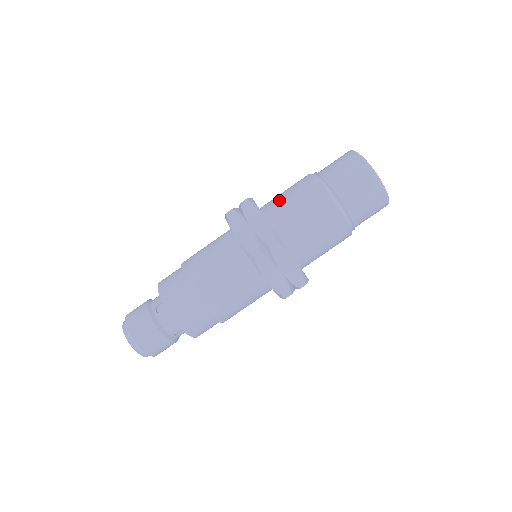
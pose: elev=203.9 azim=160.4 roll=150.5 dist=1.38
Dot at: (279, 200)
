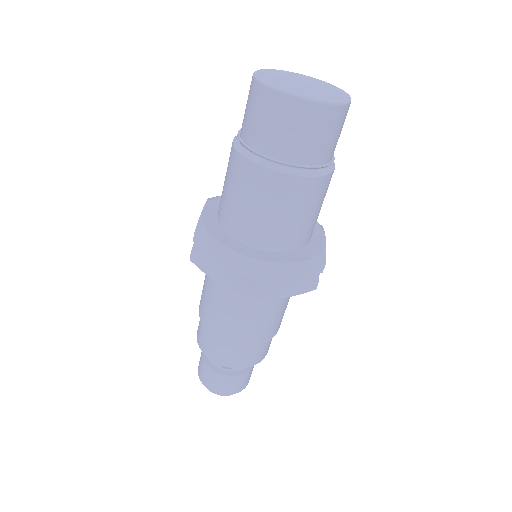
Dot at: occluded
